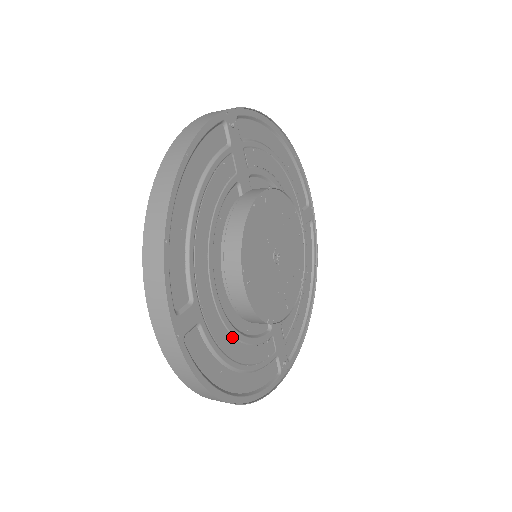
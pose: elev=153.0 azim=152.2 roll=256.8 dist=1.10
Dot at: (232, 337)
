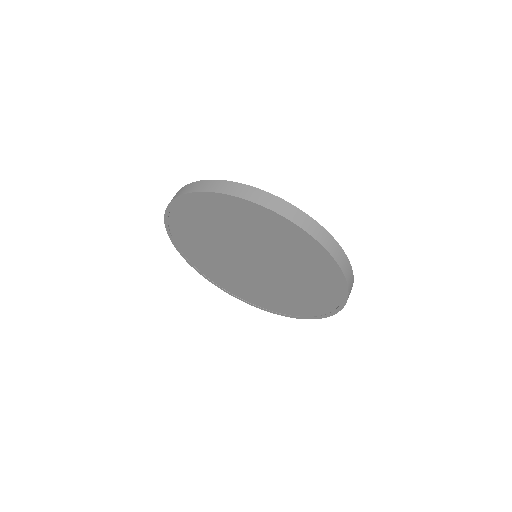
Dot at: occluded
